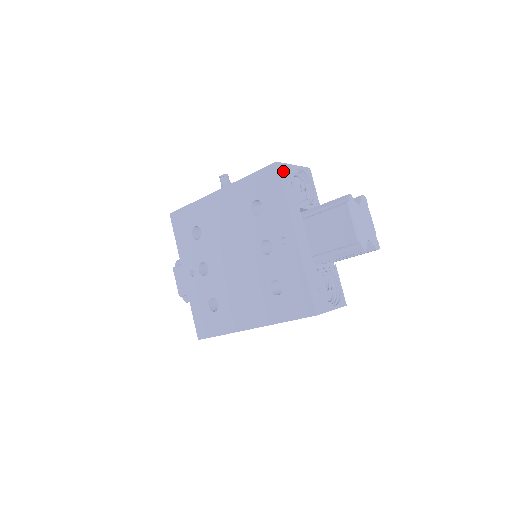
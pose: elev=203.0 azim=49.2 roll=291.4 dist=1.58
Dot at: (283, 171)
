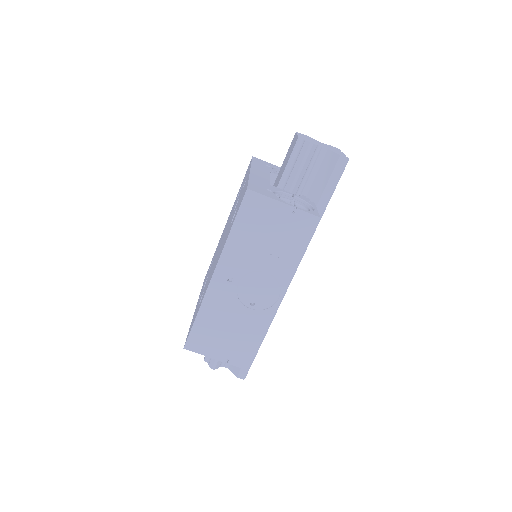
Dot at: (259, 160)
